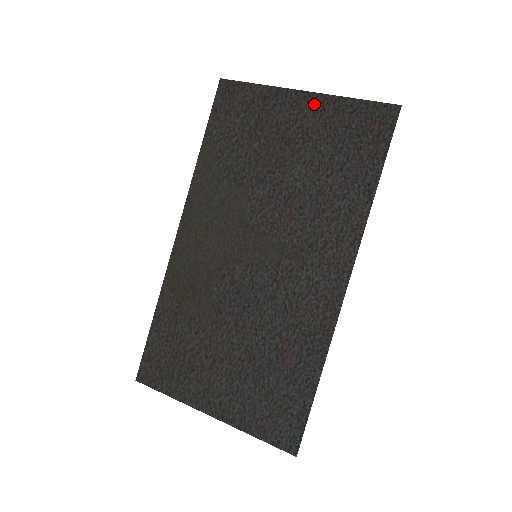
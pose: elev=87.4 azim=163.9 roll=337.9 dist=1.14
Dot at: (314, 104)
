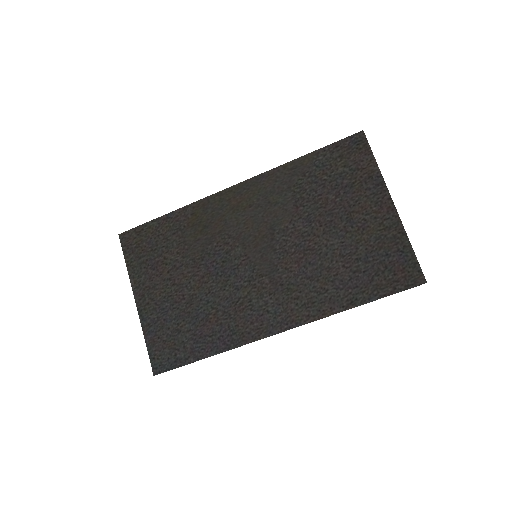
Dot at: (389, 218)
